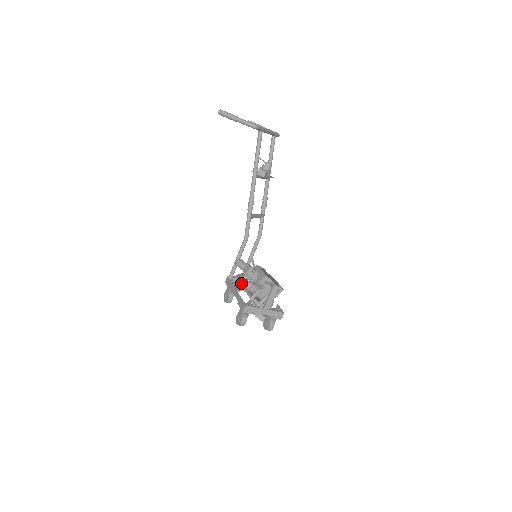
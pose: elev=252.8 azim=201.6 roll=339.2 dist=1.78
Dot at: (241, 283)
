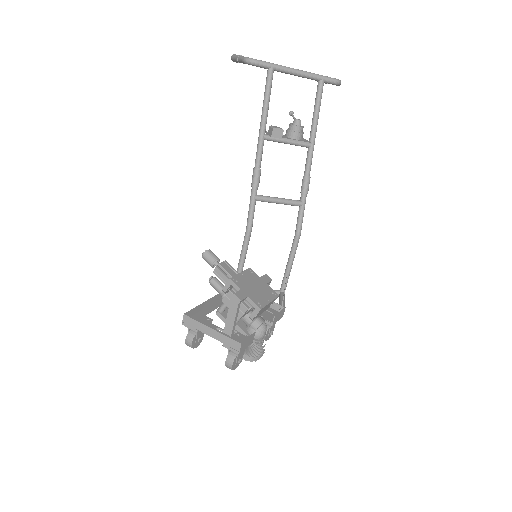
Dot at: occluded
